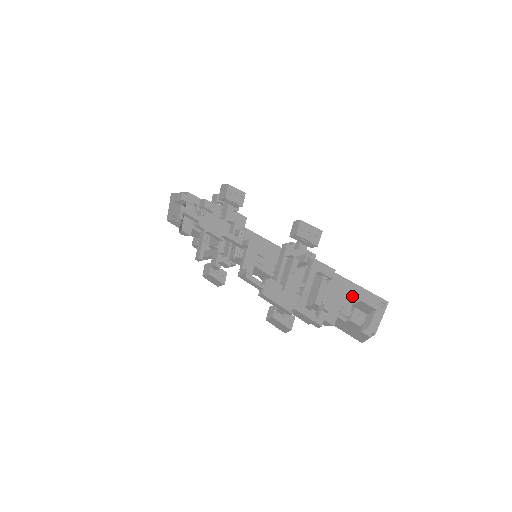
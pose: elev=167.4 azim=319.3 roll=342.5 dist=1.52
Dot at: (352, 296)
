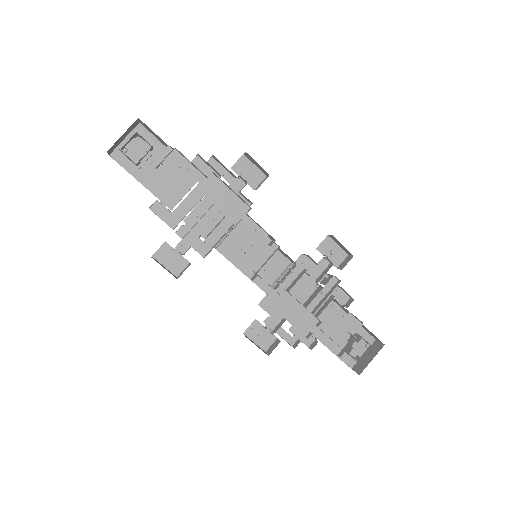
Dot at: occluded
